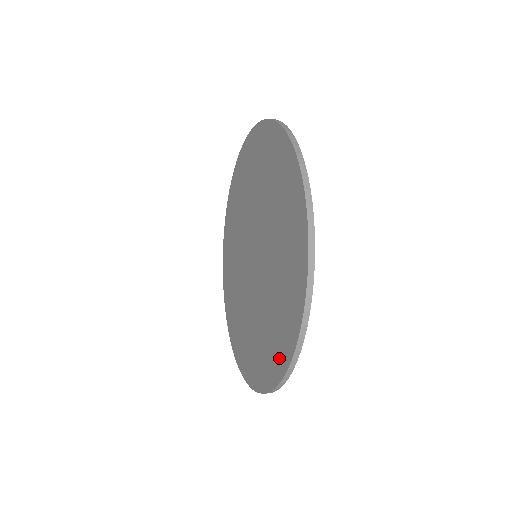
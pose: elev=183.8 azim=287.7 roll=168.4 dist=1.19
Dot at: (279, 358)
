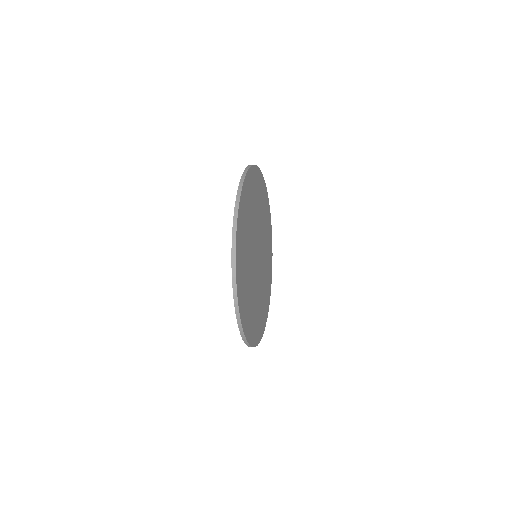
Dot at: occluded
